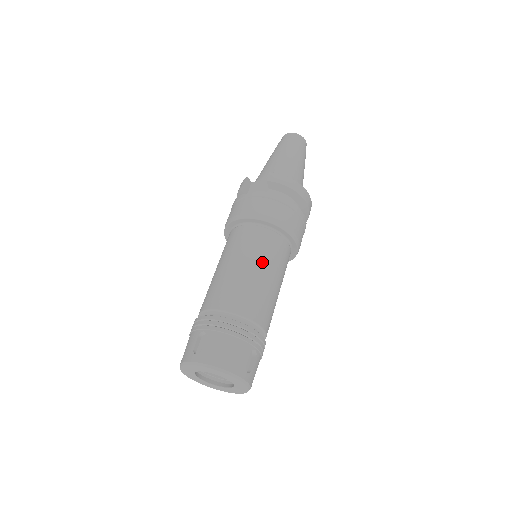
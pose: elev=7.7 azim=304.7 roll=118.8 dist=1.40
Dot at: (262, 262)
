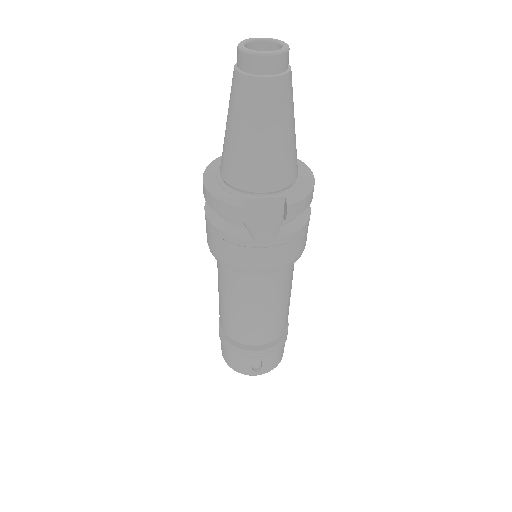
Dot at: (289, 289)
